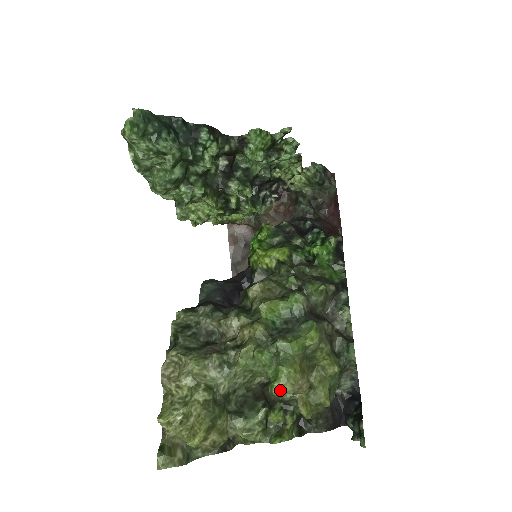
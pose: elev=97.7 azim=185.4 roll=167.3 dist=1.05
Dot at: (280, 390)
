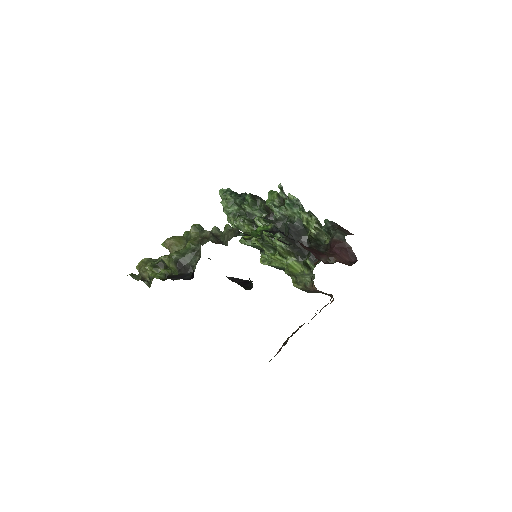
Dot at: occluded
